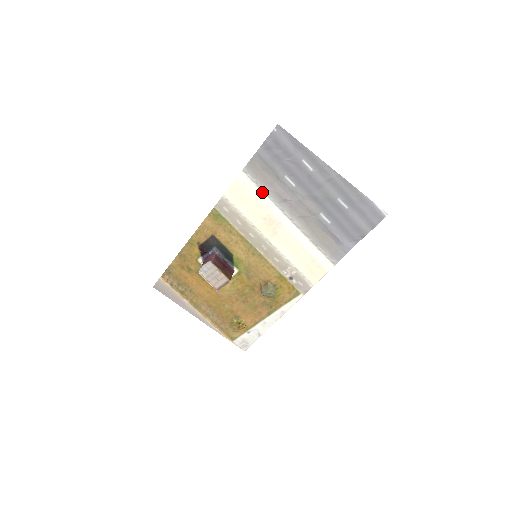
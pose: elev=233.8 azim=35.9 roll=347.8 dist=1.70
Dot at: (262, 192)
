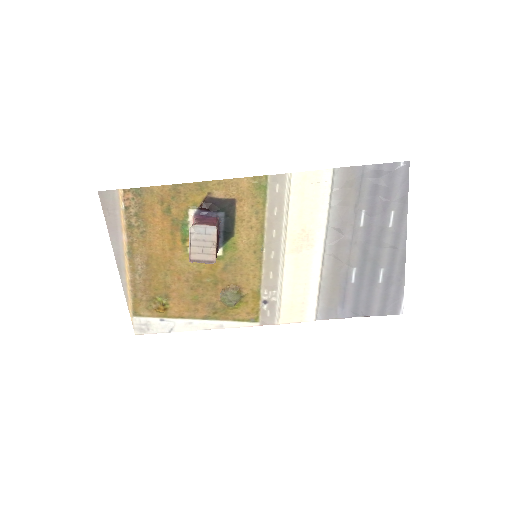
Dot at: (328, 204)
